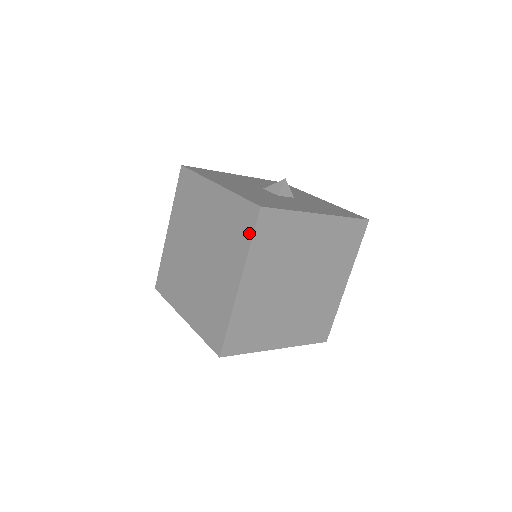
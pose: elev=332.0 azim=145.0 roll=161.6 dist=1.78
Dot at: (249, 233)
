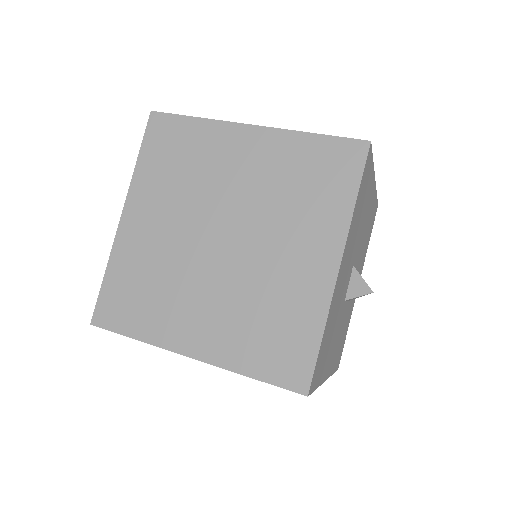
Dot at: (266, 373)
